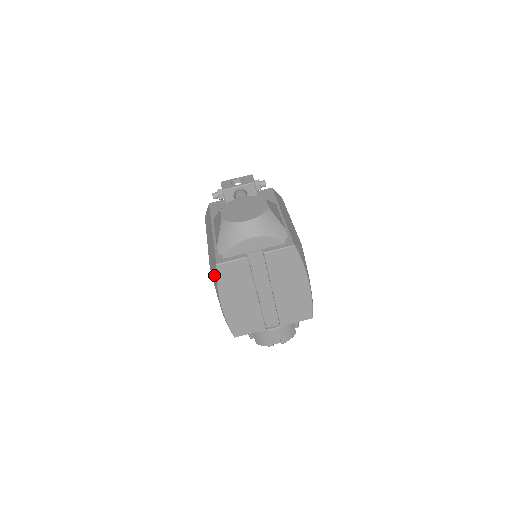
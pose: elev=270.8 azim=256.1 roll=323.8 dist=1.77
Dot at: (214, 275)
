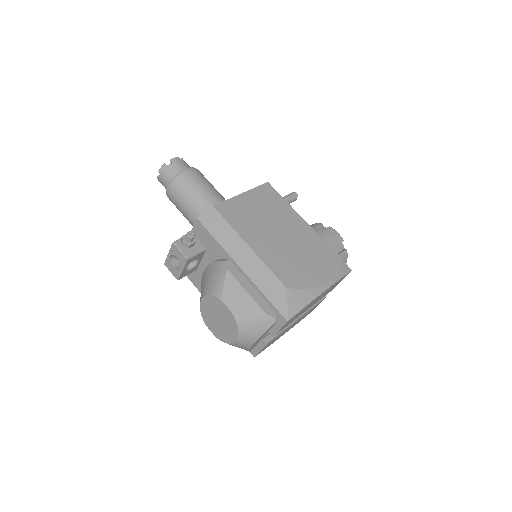
Dot at: occluded
